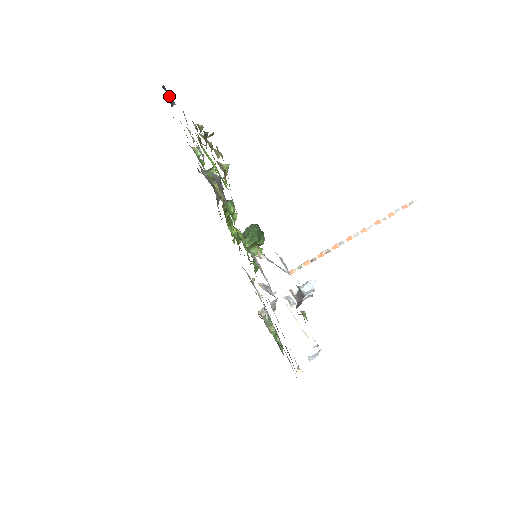
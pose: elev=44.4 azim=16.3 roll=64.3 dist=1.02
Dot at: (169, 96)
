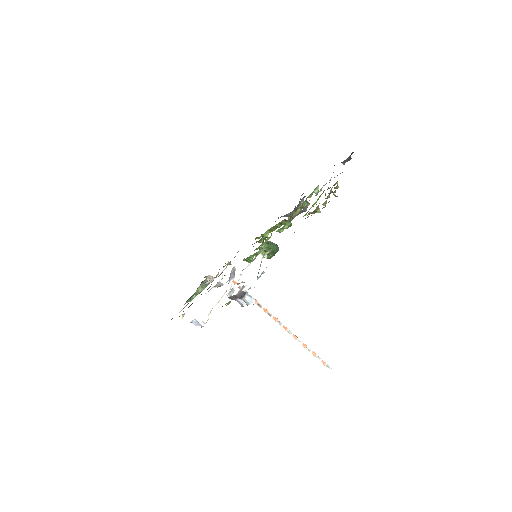
Dot at: (348, 159)
